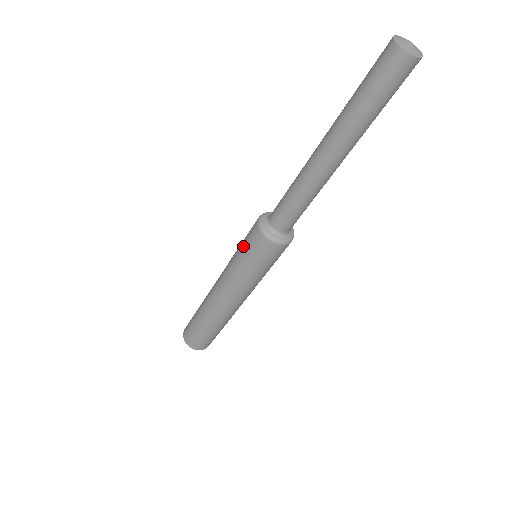
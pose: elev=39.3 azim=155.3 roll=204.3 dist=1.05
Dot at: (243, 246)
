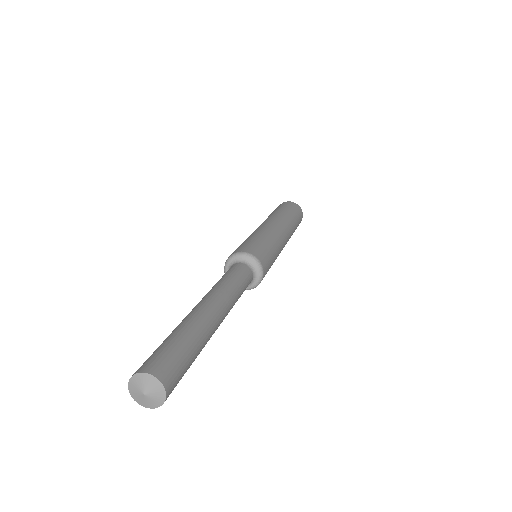
Dot at: occluded
